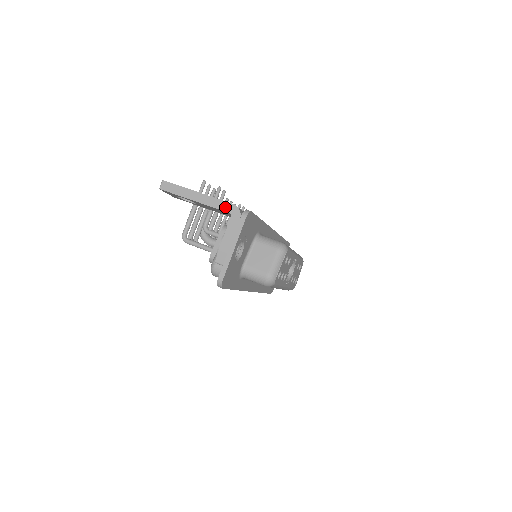
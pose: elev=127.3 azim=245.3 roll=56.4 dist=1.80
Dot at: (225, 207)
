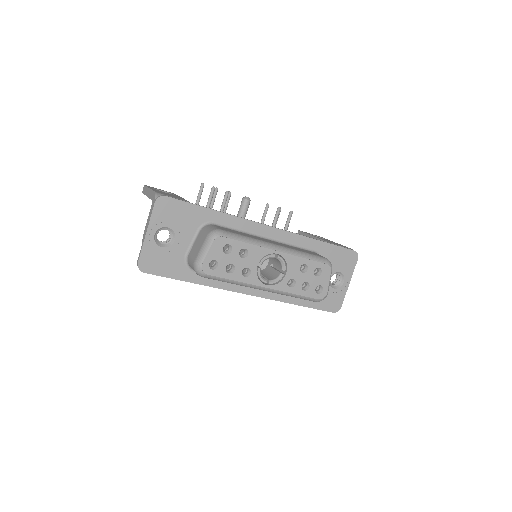
Dot at: (152, 196)
